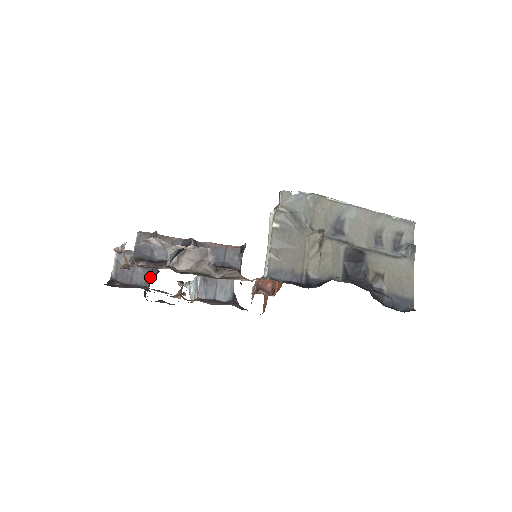
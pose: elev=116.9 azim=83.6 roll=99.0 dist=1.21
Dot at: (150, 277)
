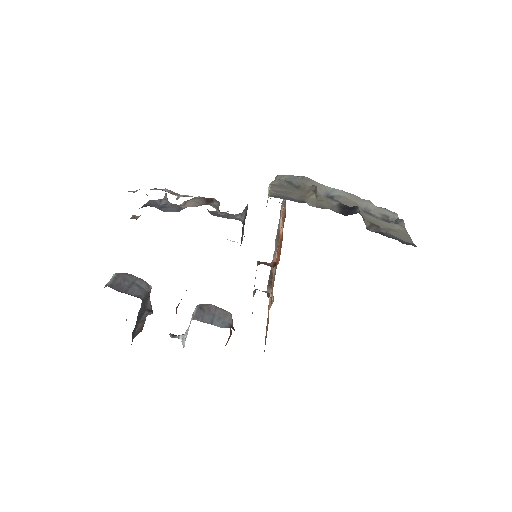
Dot at: (145, 298)
